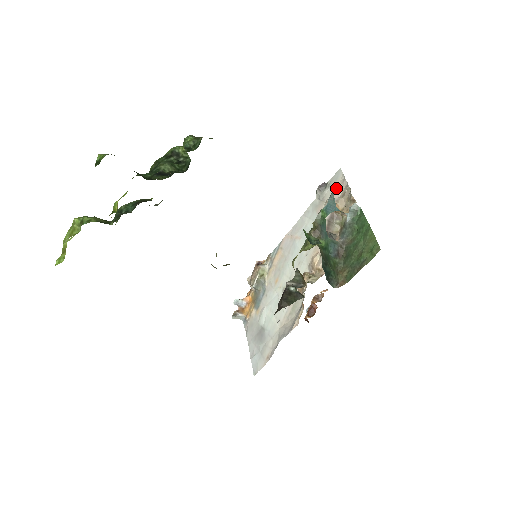
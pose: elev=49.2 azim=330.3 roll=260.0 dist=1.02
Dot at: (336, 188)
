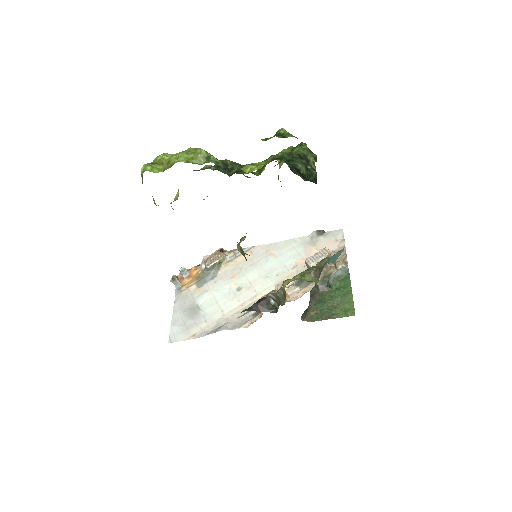
Dot at: (332, 242)
